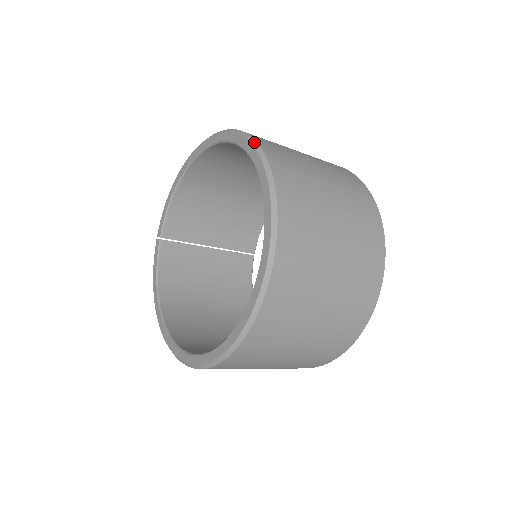
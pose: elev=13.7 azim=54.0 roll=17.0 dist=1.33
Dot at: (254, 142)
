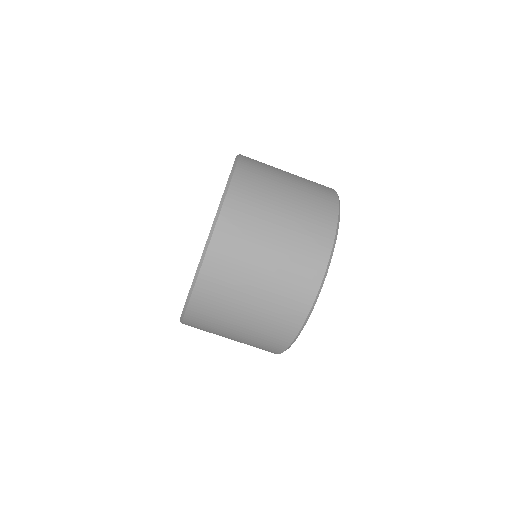
Dot at: occluded
